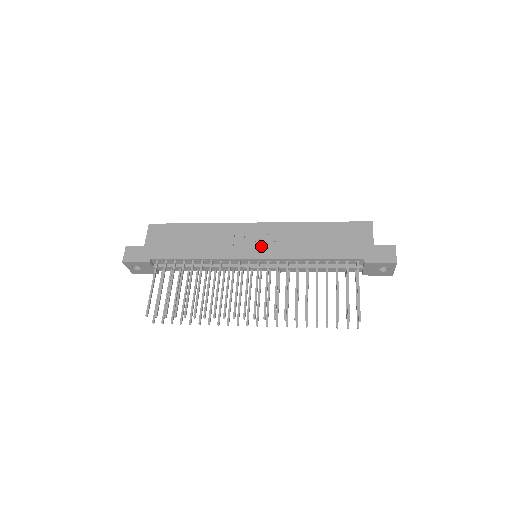
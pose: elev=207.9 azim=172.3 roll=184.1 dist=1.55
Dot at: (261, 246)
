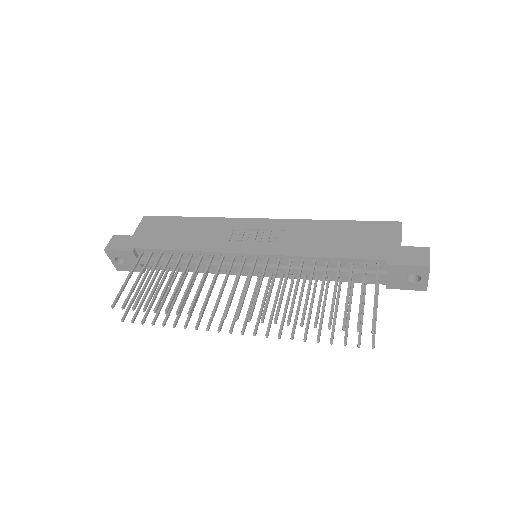
Dot at: (262, 241)
